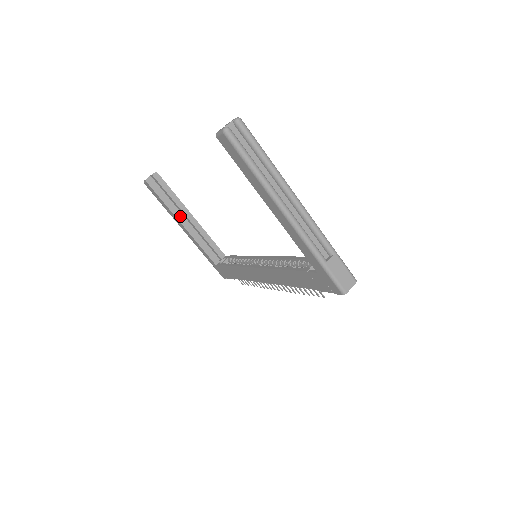
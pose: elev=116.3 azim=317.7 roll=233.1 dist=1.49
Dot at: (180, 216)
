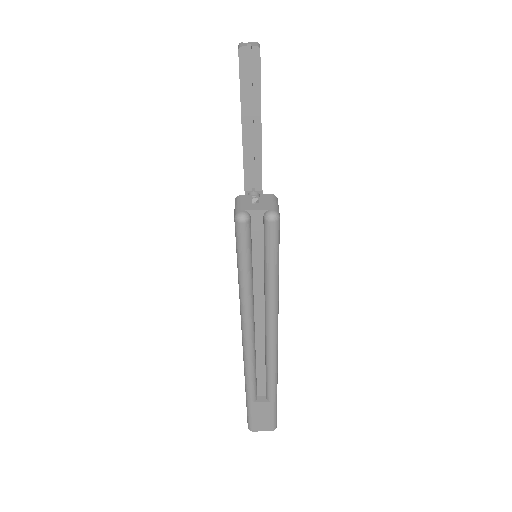
Dot at: (247, 117)
